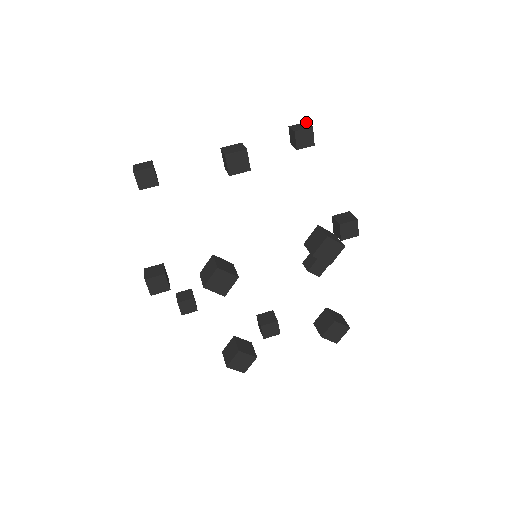
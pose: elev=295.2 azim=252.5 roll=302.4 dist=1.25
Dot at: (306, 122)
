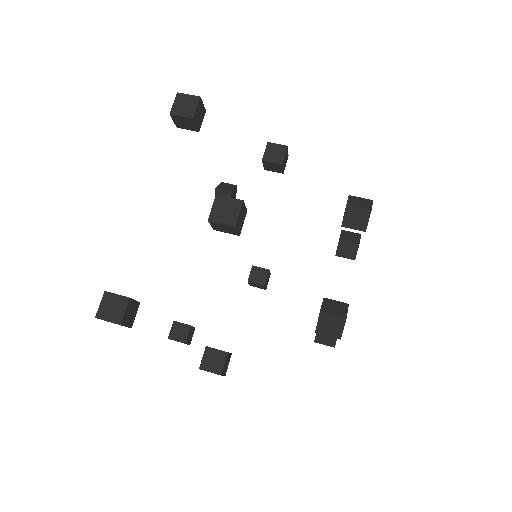
Dot at: (179, 93)
